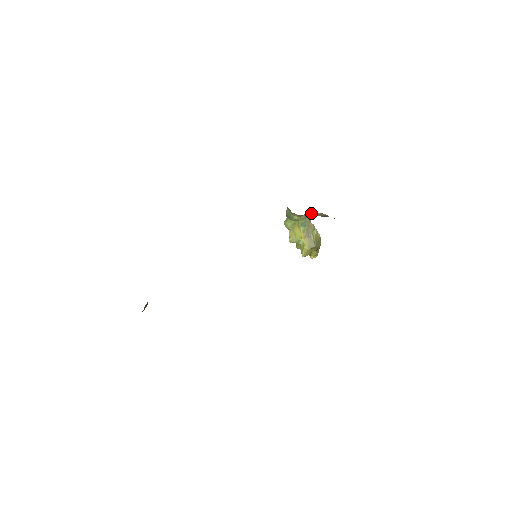
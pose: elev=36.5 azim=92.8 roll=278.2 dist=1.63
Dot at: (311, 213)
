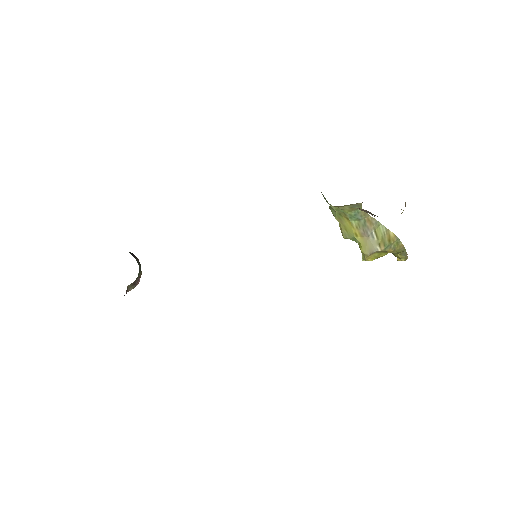
Dot at: (361, 203)
